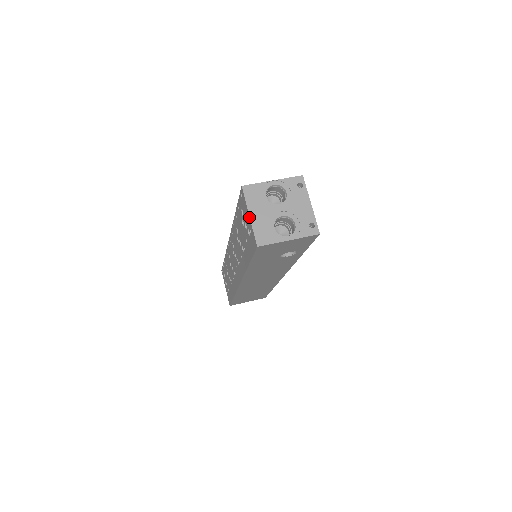
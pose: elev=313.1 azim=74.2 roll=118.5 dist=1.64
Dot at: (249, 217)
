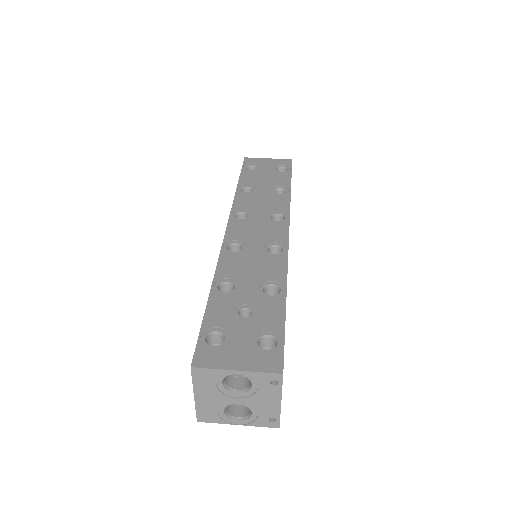
Dot at: (194, 396)
